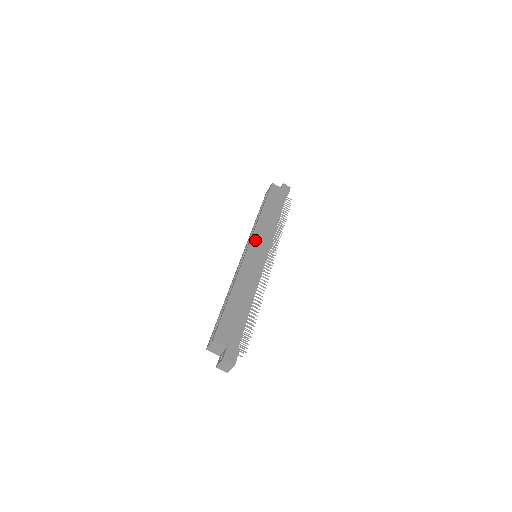
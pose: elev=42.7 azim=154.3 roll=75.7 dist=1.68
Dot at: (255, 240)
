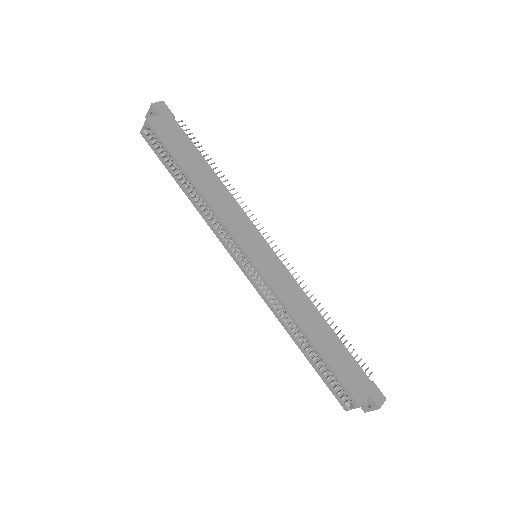
Dot at: (243, 241)
